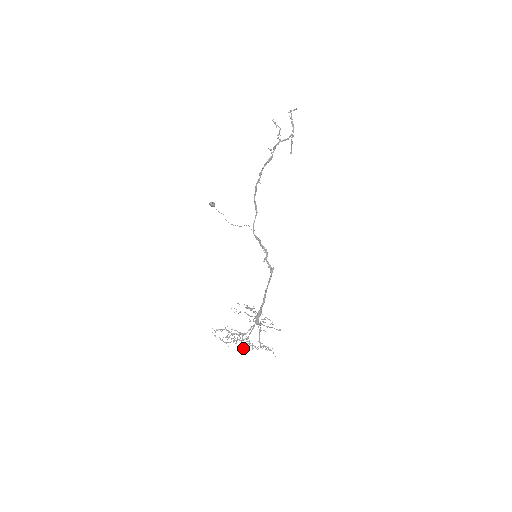
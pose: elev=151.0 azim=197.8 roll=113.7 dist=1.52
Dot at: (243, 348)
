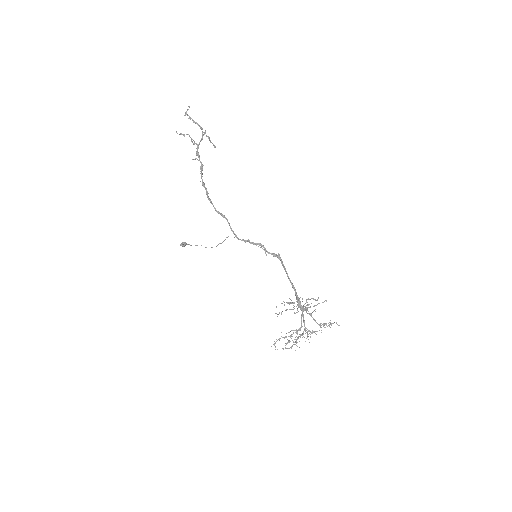
Dot at: occluded
